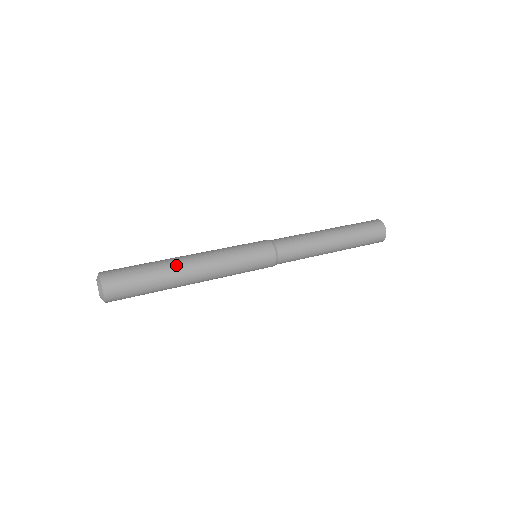
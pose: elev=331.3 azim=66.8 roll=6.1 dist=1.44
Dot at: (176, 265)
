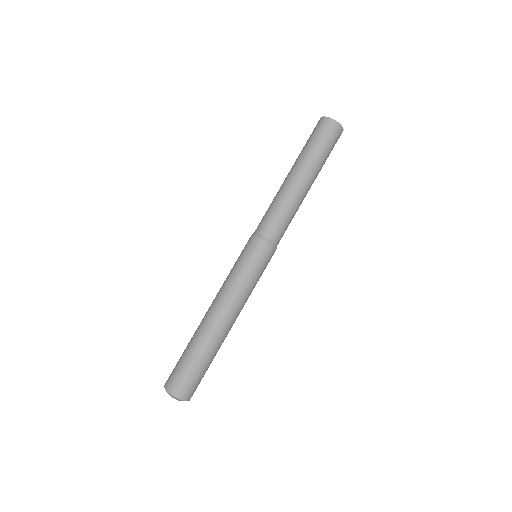
Dot at: (219, 337)
